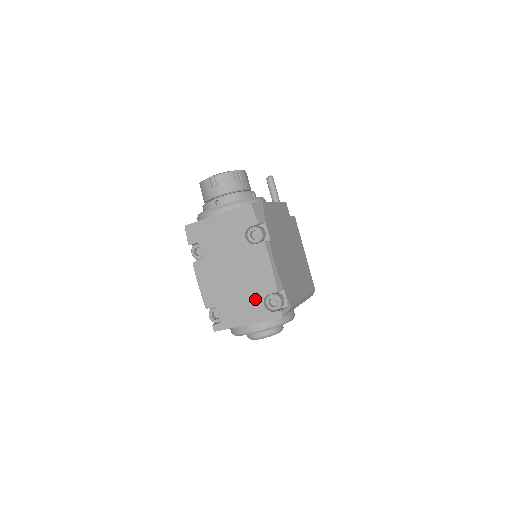
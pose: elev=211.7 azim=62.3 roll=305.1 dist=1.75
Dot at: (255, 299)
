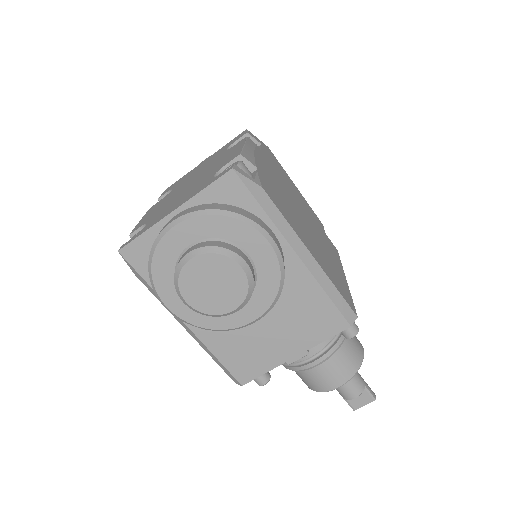
Dot at: (204, 181)
